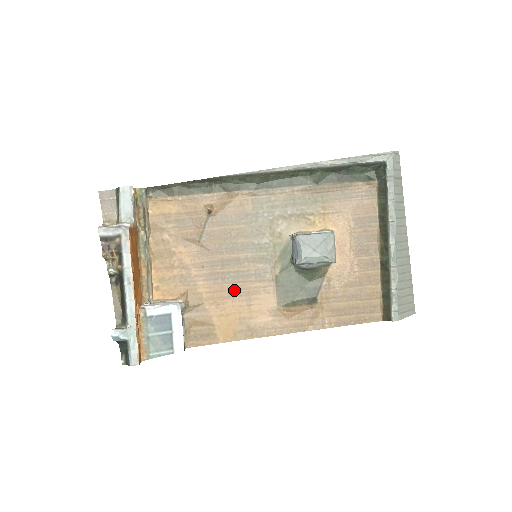
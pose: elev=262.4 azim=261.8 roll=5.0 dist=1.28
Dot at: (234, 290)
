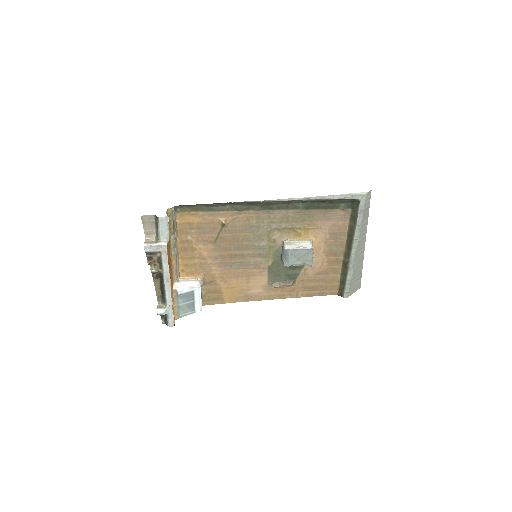
Dot at: (238, 273)
